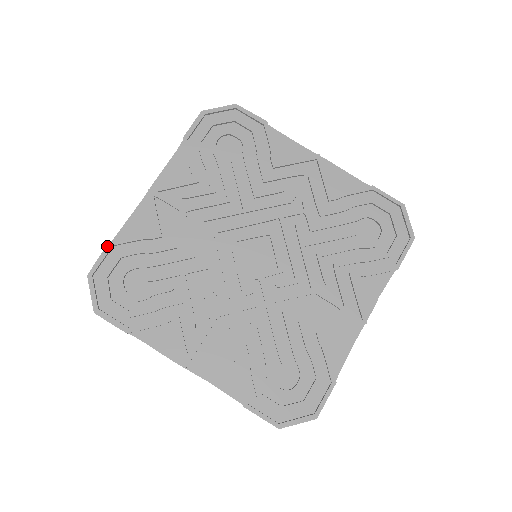
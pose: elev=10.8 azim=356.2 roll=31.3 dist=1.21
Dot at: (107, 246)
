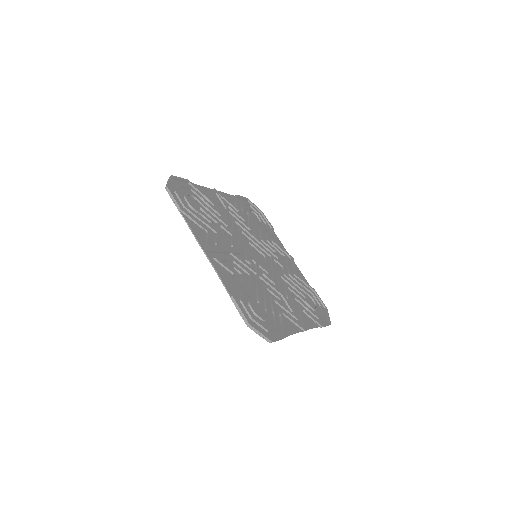
Dot at: (187, 179)
